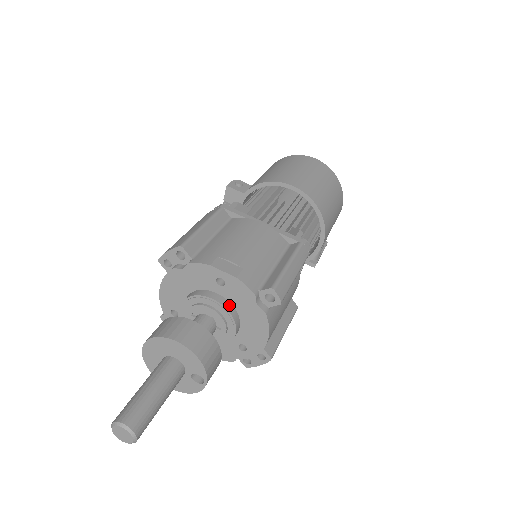
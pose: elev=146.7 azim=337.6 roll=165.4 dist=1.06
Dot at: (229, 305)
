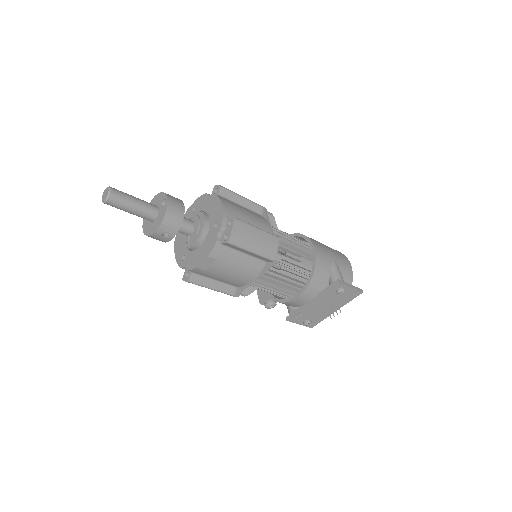
Dot at: occluded
